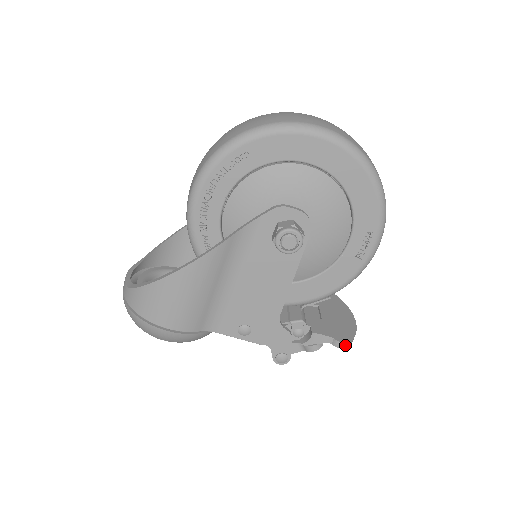
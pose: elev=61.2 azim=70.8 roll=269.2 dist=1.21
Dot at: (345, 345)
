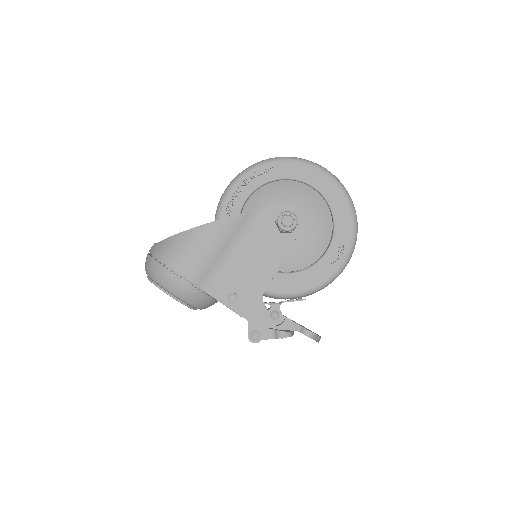
Dot at: (310, 334)
